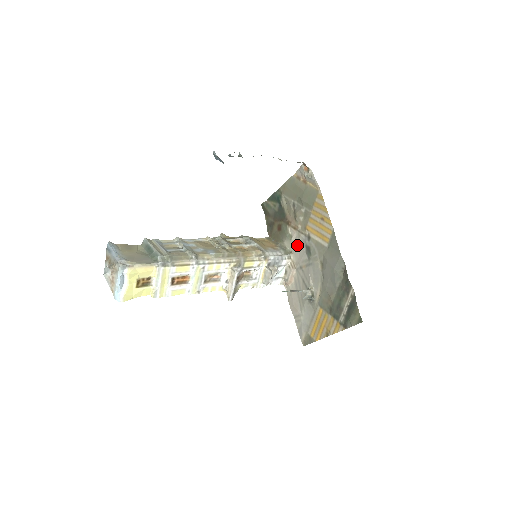
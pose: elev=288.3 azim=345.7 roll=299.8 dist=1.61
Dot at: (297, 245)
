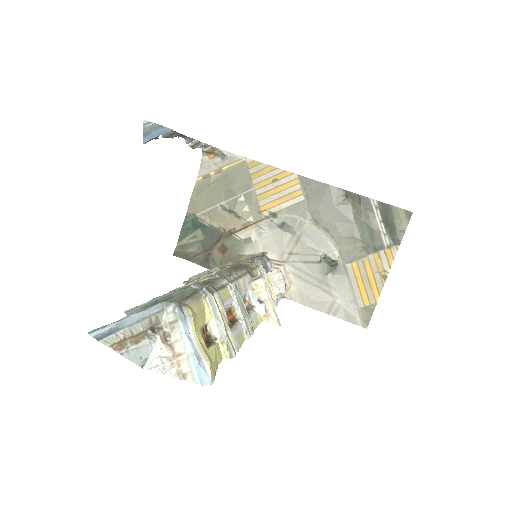
Dot at: (265, 238)
